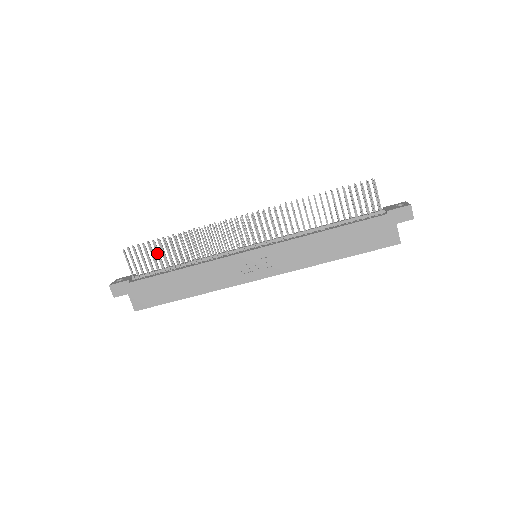
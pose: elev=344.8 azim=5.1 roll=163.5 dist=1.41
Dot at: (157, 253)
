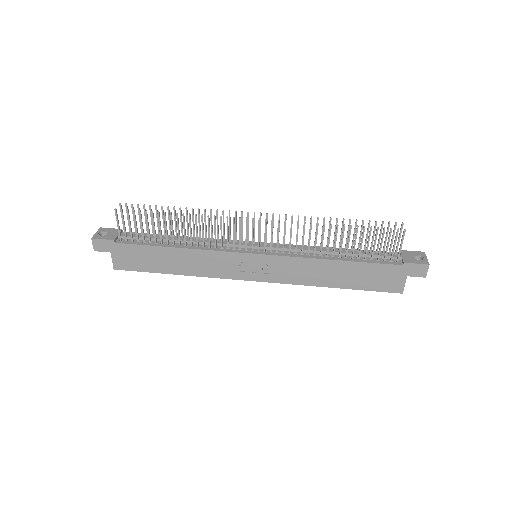
Dot at: (151, 219)
